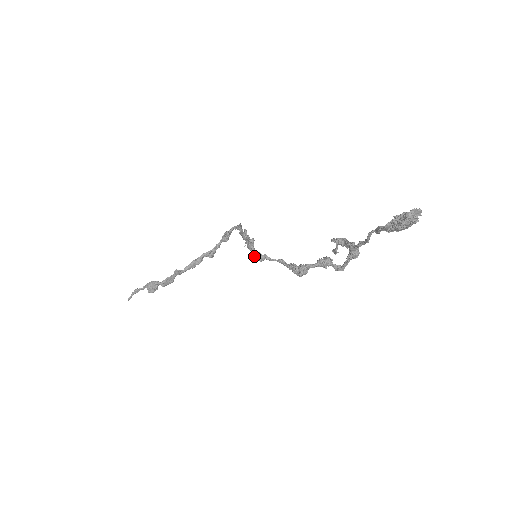
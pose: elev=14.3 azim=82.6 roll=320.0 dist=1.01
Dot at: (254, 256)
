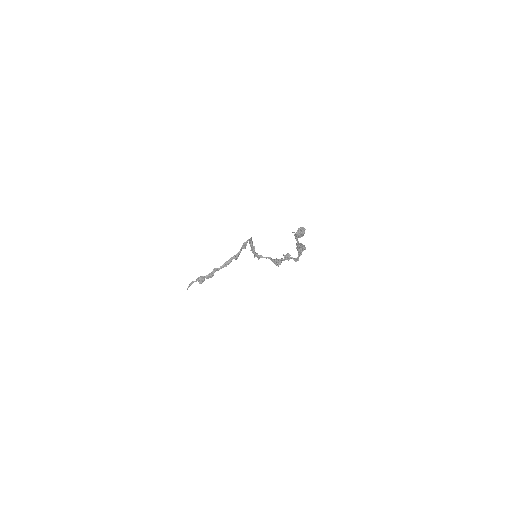
Dot at: (254, 256)
